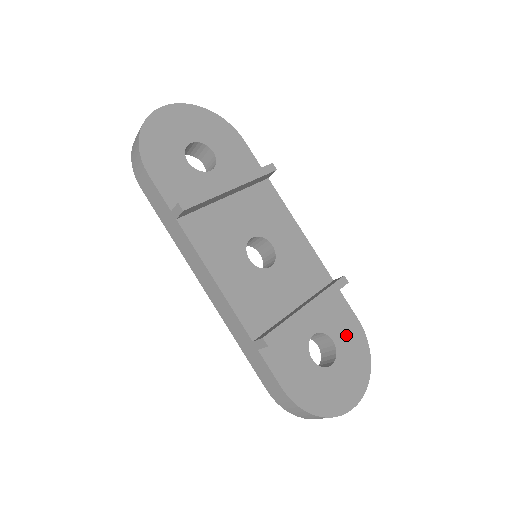
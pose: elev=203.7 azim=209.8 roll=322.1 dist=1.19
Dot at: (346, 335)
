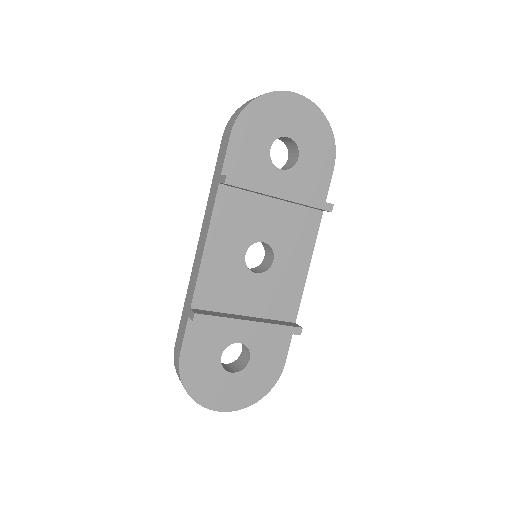
Dot at: (264, 365)
